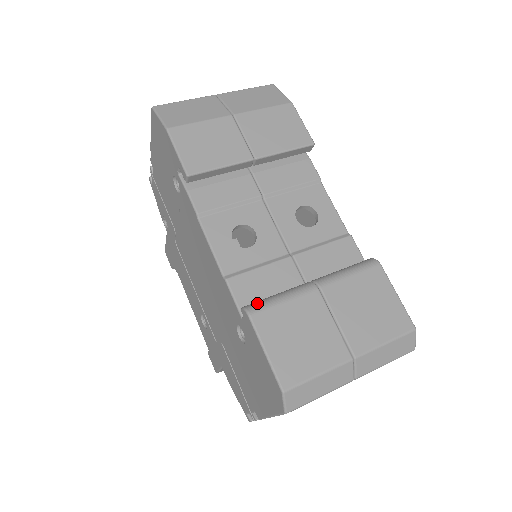
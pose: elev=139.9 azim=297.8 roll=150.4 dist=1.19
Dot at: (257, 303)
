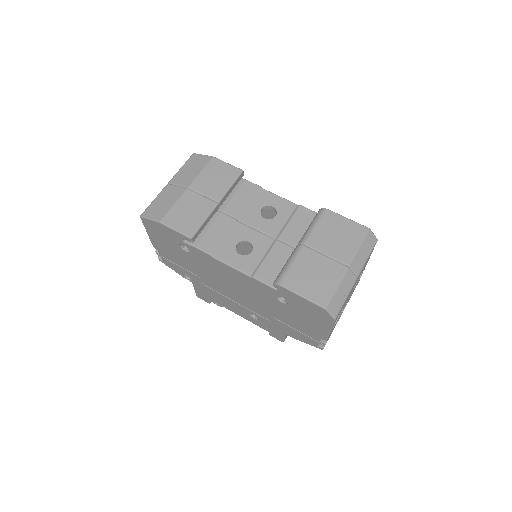
Dot at: (279, 276)
